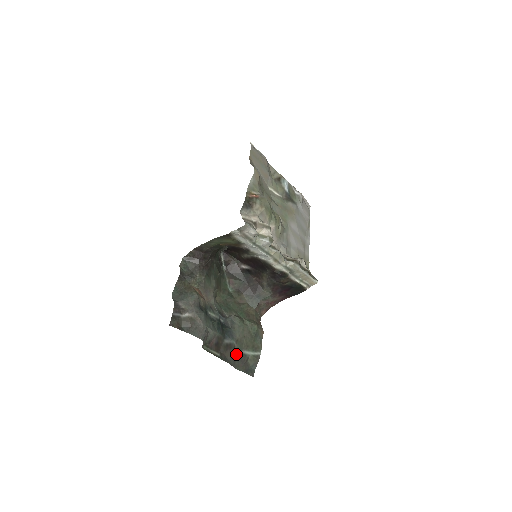
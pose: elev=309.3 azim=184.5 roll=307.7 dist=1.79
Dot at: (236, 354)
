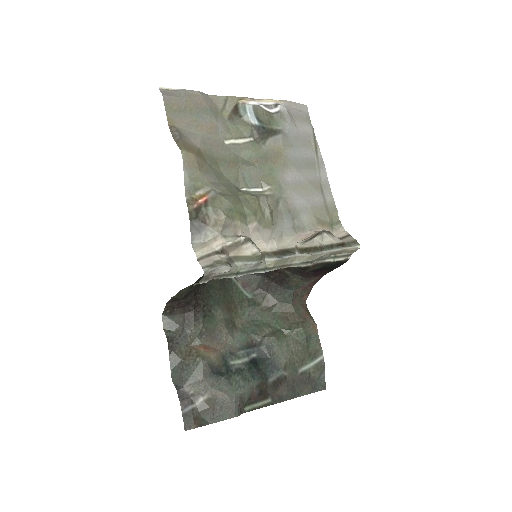
Dot at: (292, 381)
